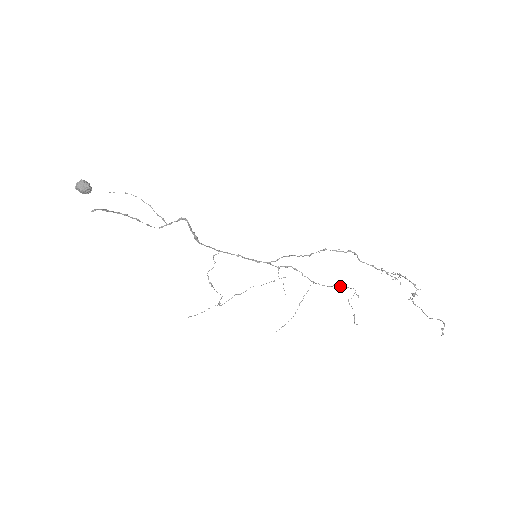
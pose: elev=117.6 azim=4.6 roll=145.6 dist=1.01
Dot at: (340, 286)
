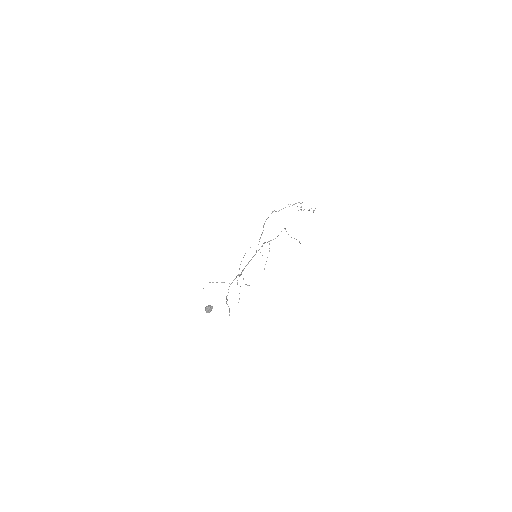
Dot at: occluded
